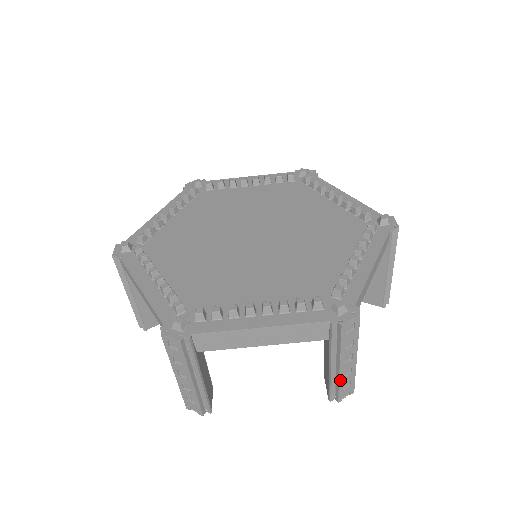
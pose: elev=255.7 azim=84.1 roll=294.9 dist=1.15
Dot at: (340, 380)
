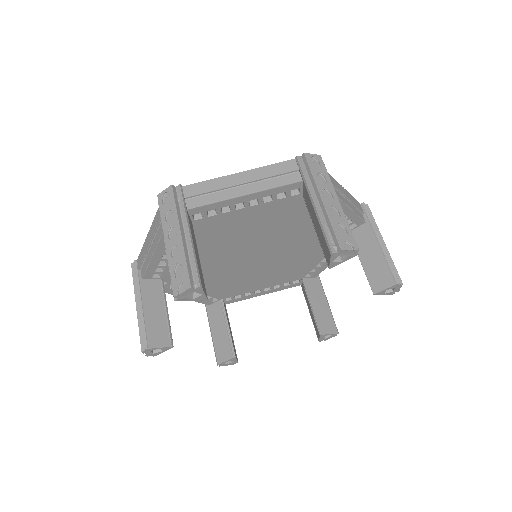
Dot at: (329, 216)
